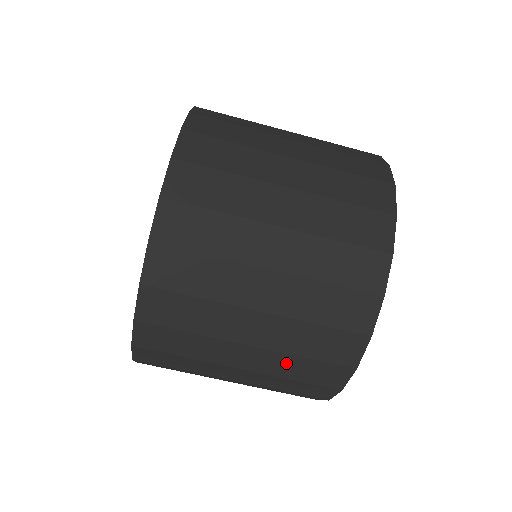
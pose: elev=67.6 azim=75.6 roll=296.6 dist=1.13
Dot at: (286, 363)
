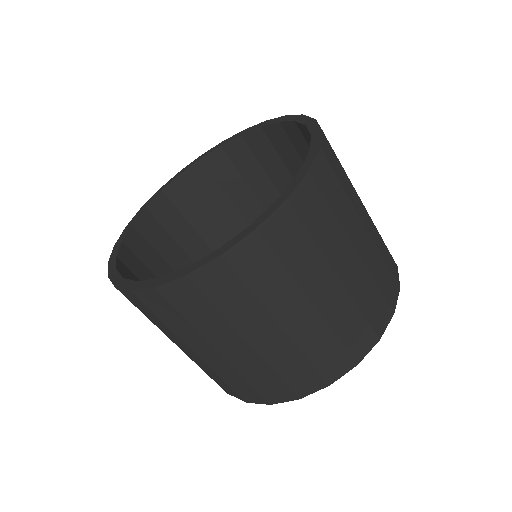
Dot at: occluded
